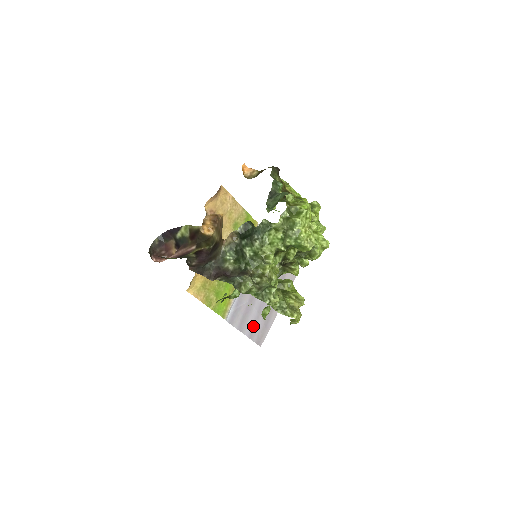
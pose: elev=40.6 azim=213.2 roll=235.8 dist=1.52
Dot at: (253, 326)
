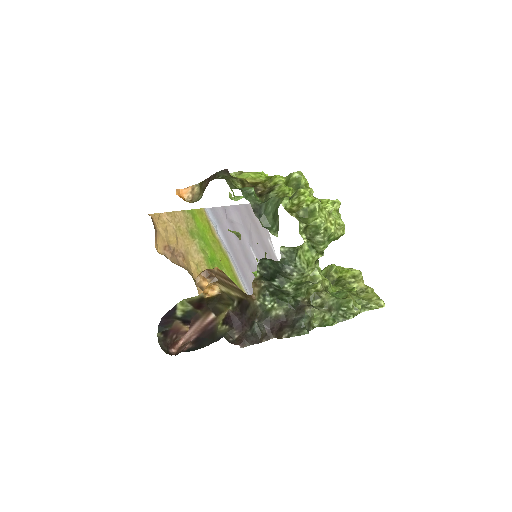
Dot at: occluded
